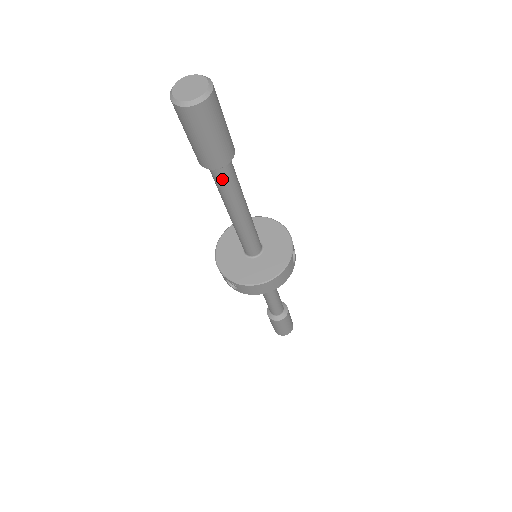
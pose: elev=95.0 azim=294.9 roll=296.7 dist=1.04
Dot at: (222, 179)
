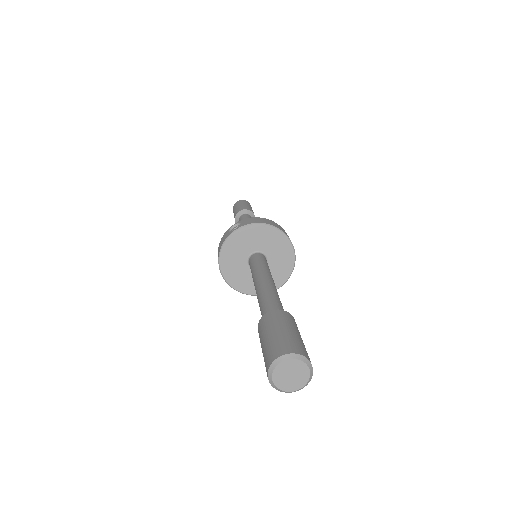
Dot at: occluded
